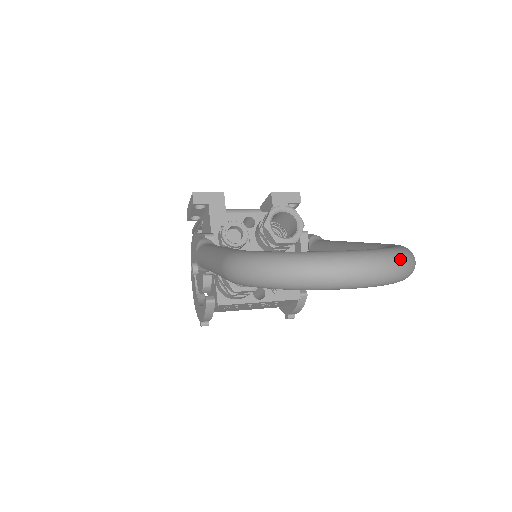
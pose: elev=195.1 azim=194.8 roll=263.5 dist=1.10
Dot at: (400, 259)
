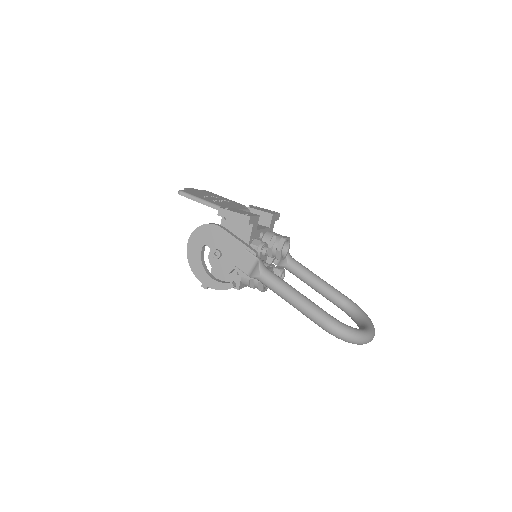
Dot at: occluded
